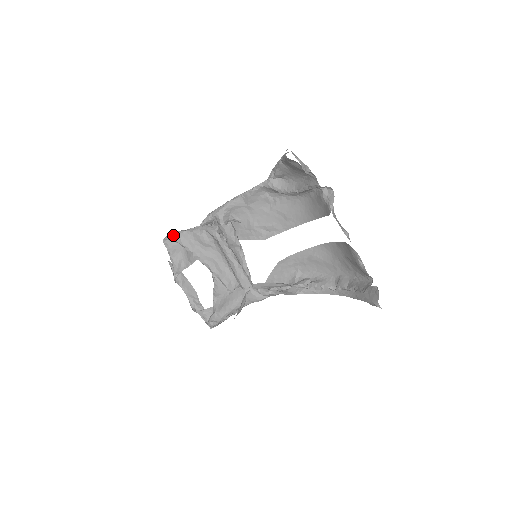
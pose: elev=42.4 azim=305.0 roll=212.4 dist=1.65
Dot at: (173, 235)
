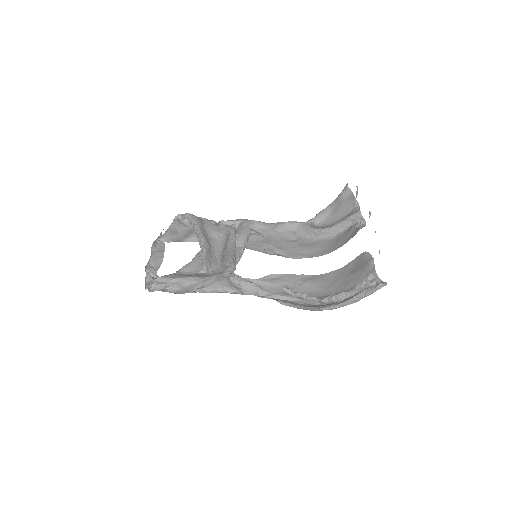
Dot at: (192, 214)
